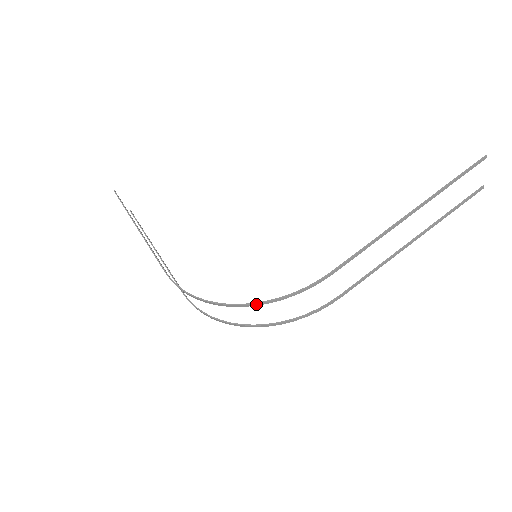
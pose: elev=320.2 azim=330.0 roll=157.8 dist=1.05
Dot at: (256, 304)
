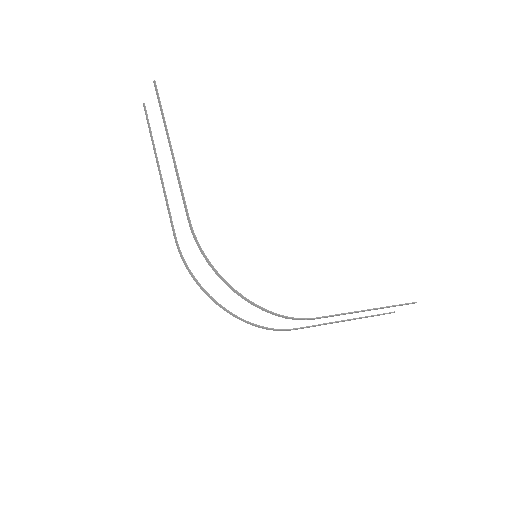
Dot at: (257, 306)
